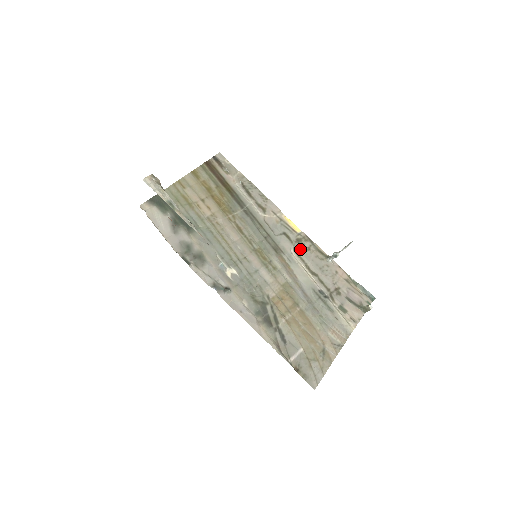
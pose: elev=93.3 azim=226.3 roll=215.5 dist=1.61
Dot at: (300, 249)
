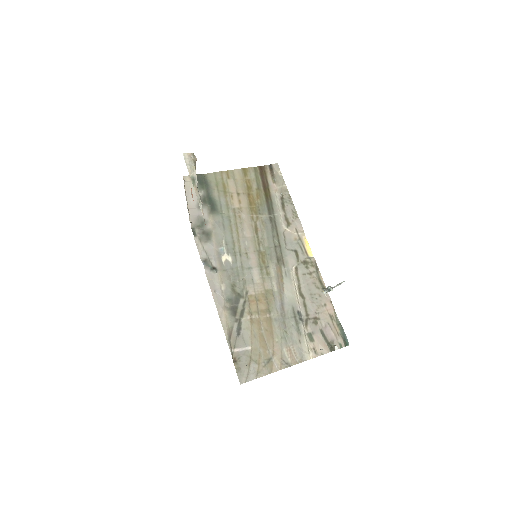
Dot at: (302, 270)
